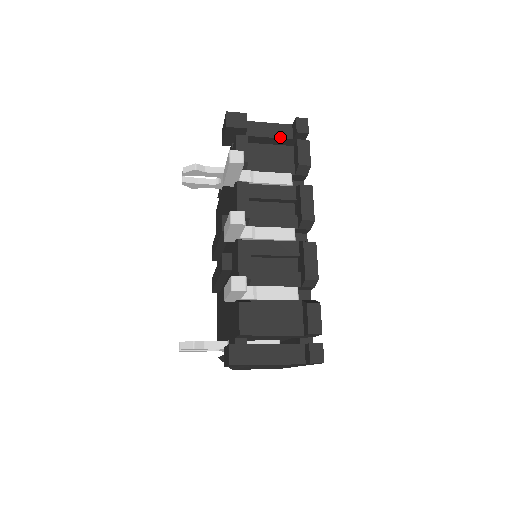
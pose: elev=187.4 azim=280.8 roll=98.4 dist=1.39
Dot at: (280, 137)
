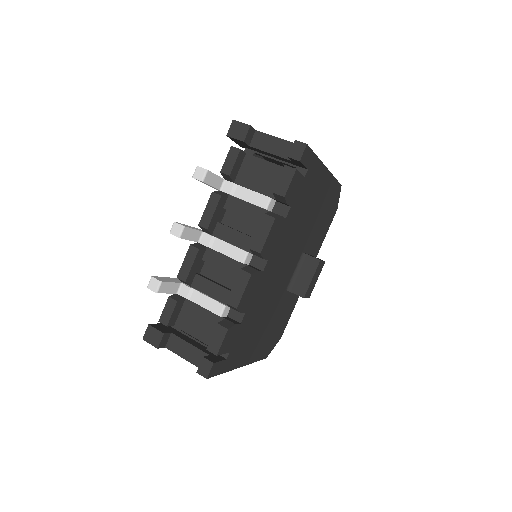
Dot at: (280, 155)
